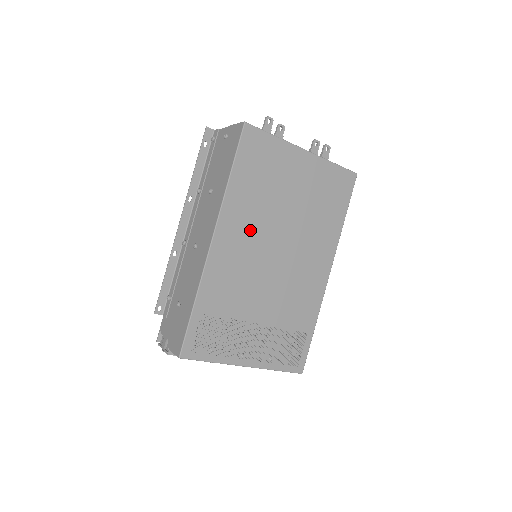
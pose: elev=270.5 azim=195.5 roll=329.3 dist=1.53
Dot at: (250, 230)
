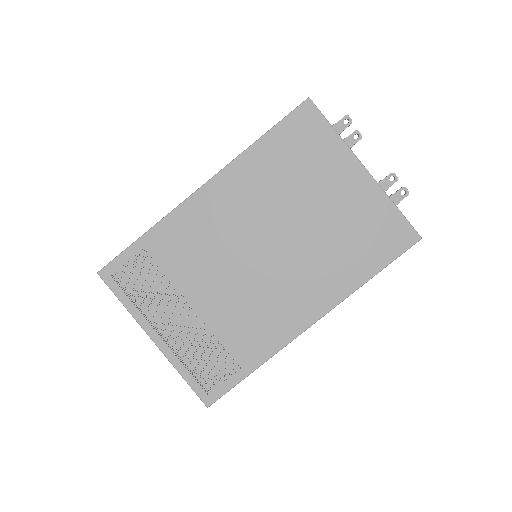
Dot at: (247, 206)
